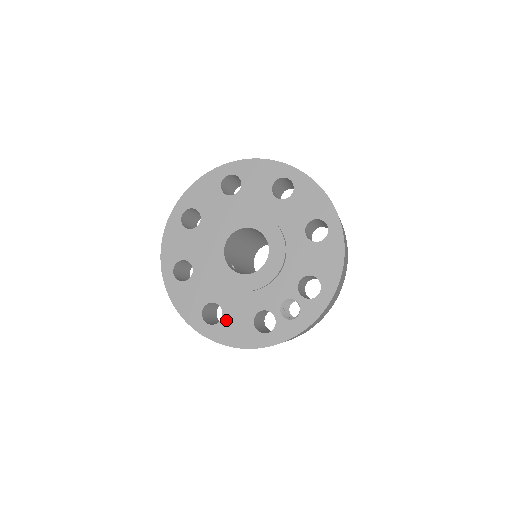
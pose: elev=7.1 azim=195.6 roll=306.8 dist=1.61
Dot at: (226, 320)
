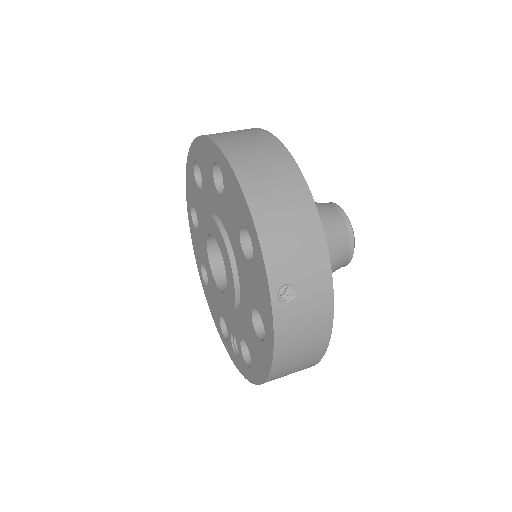
Dot at: (209, 291)
